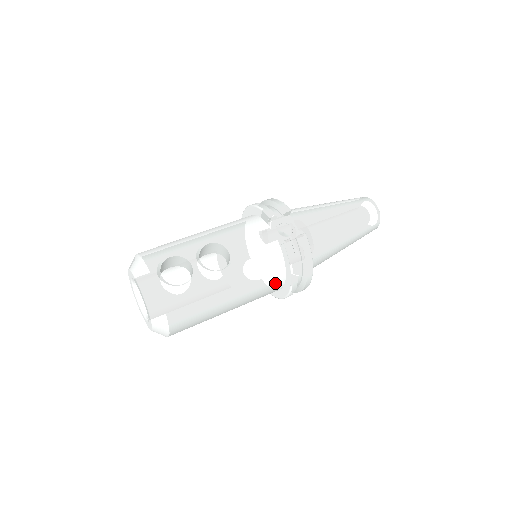
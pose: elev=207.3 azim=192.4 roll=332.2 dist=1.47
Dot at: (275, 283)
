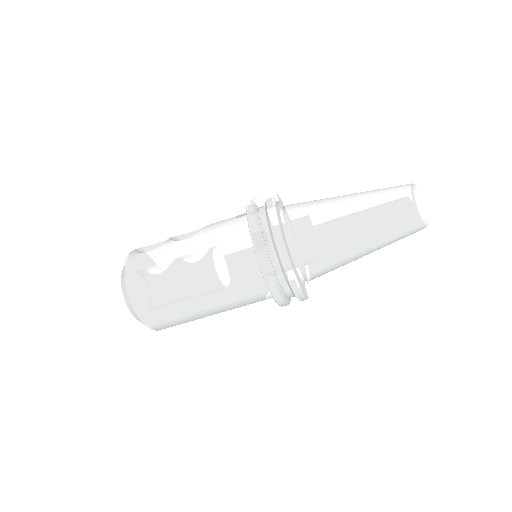
Dot at: (243, 255)
